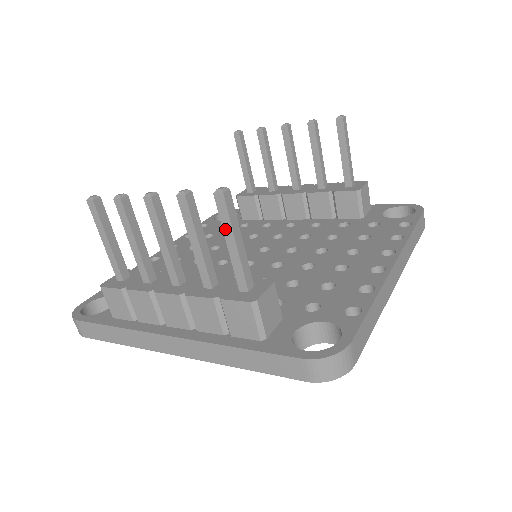
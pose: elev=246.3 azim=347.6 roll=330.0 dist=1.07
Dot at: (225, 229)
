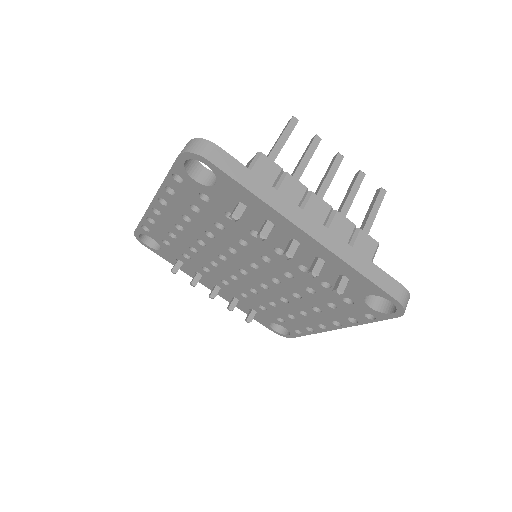
Dot at: (376, 204)
